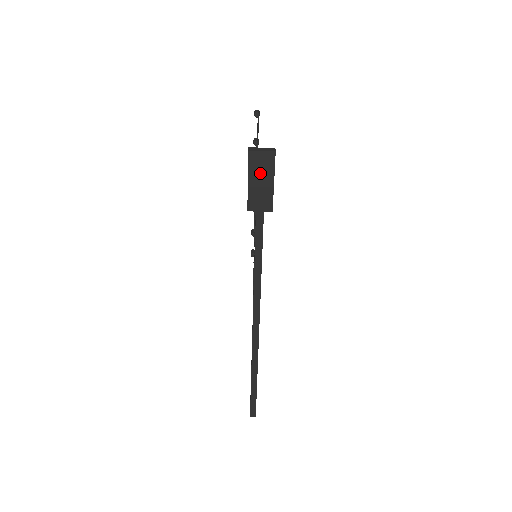
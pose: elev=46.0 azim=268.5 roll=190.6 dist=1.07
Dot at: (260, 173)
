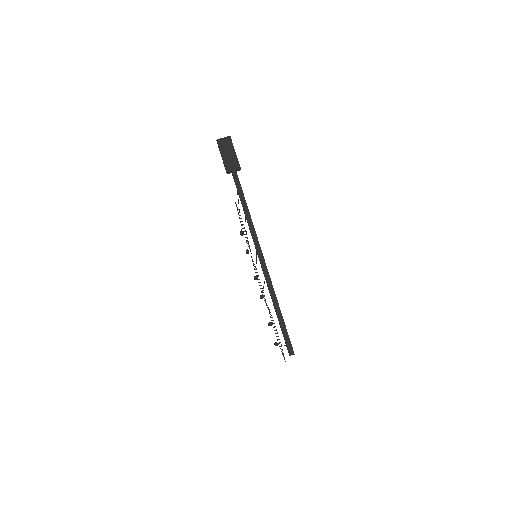
Dot at: (226, 149)
